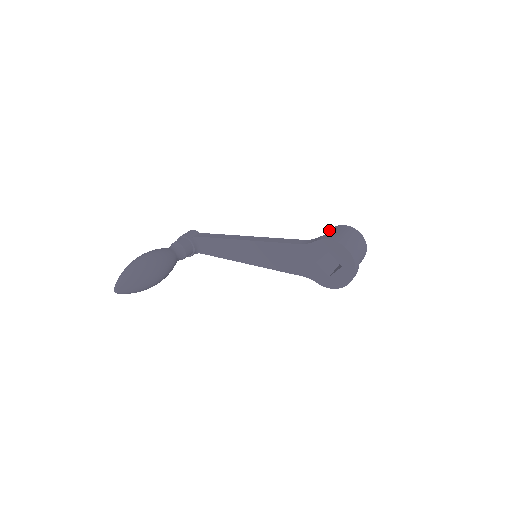
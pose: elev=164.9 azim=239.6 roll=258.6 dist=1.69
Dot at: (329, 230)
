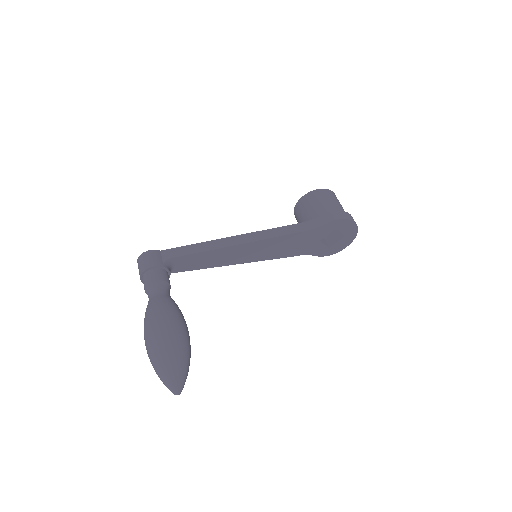
Dot at: (307, 199)
